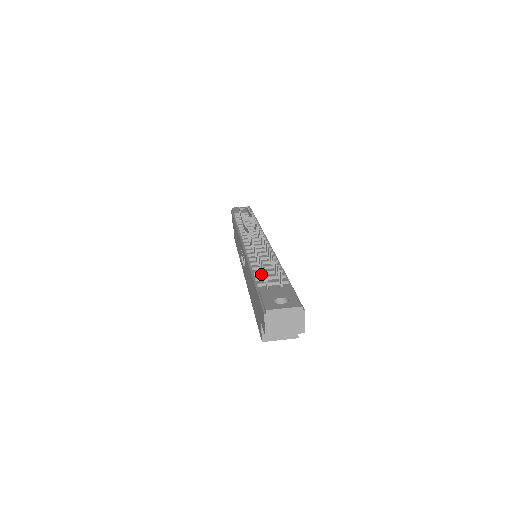
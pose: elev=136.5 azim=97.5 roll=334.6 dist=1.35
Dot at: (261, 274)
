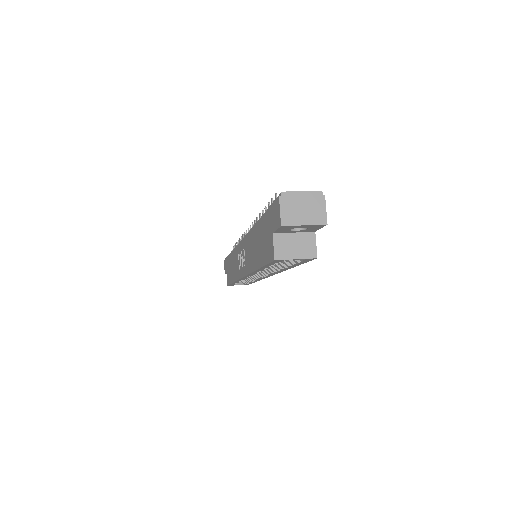
Dot at: occluded
